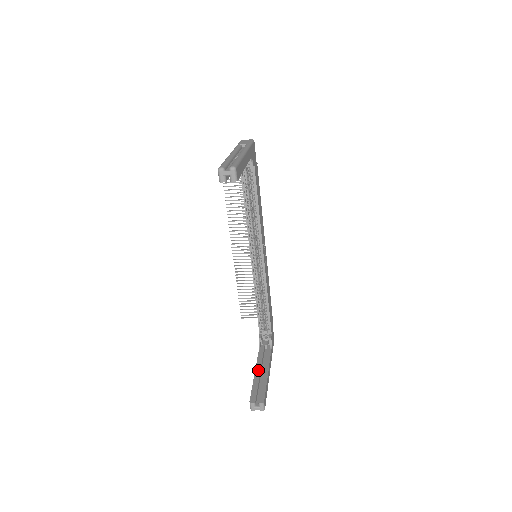
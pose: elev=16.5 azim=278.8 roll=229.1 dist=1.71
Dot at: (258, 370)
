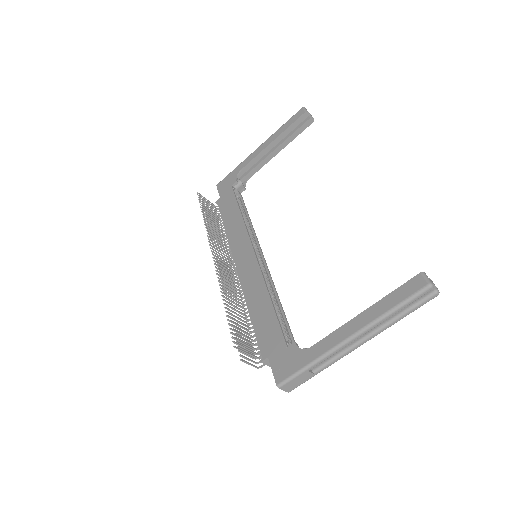
Dot at: (357, 318)
